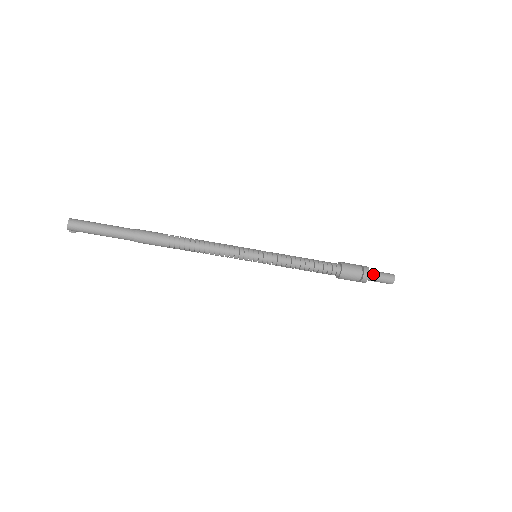
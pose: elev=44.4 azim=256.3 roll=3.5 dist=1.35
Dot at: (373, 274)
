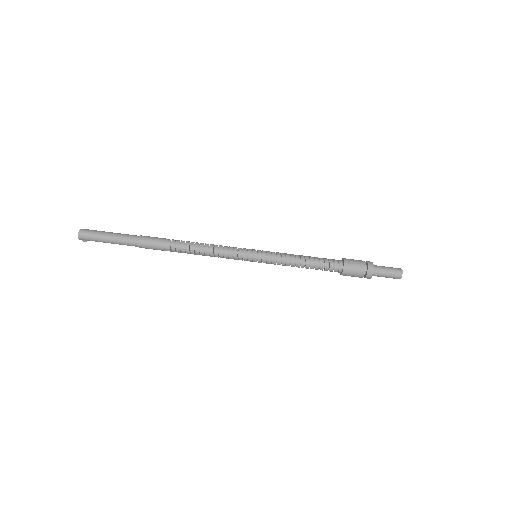
Dot at: (378, 270)
